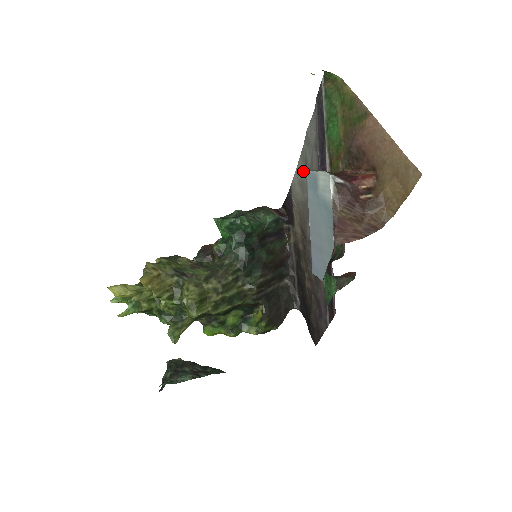
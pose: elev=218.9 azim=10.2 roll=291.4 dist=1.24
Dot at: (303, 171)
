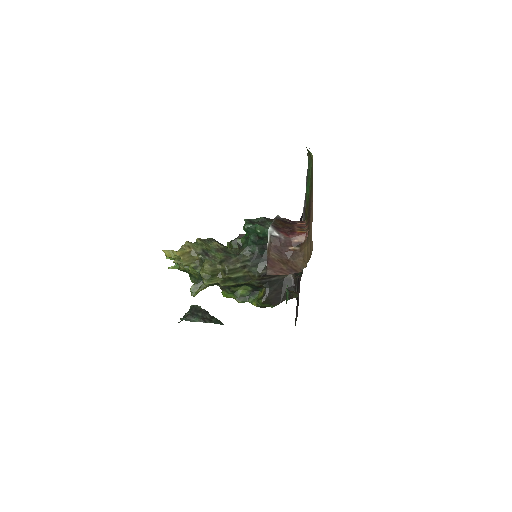
Dot at: occluded
